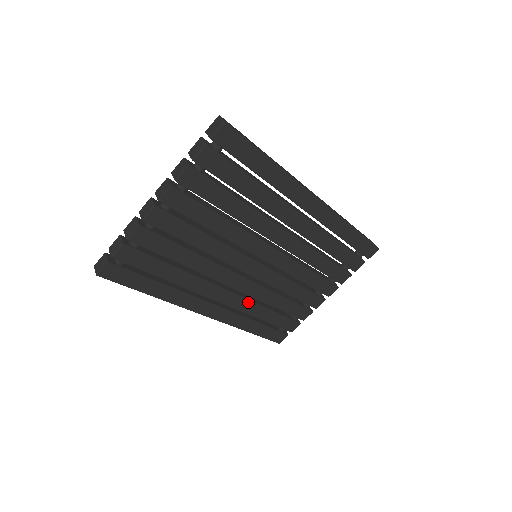
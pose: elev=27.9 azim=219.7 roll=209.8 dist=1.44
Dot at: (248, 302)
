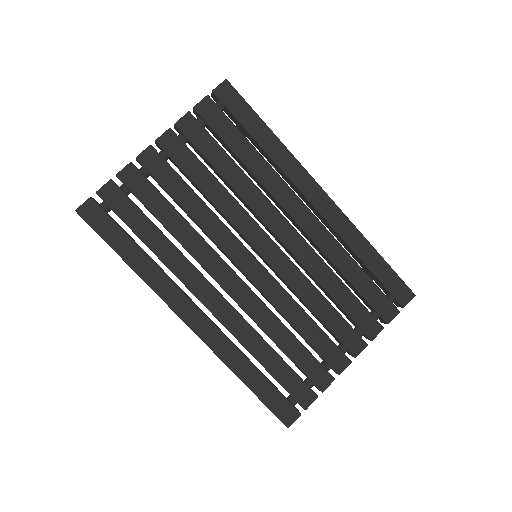
Dot at: (243, 322)
